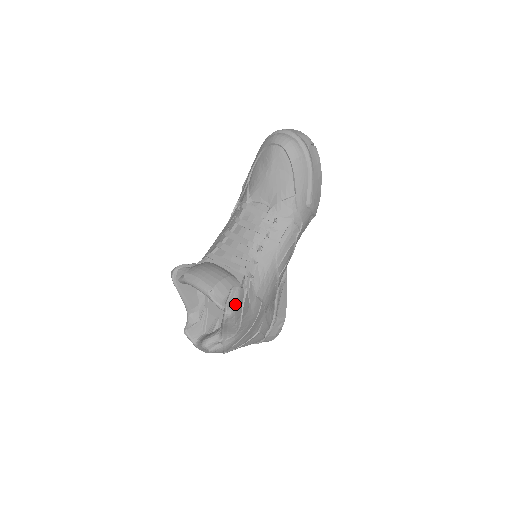
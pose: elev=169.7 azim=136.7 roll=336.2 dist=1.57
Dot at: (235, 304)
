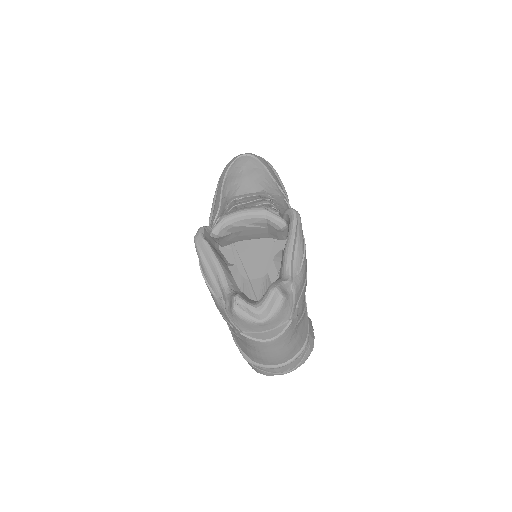
Dot at: occluded
